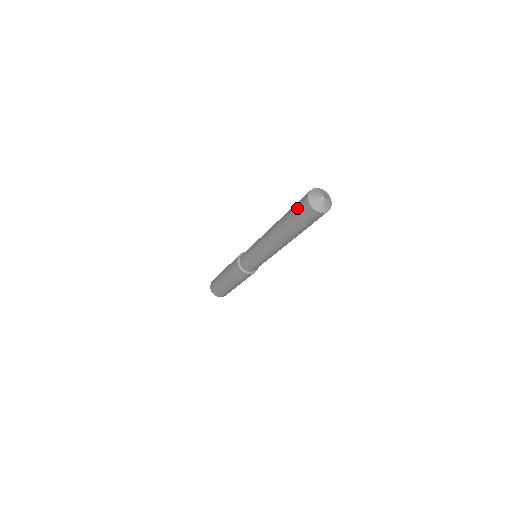
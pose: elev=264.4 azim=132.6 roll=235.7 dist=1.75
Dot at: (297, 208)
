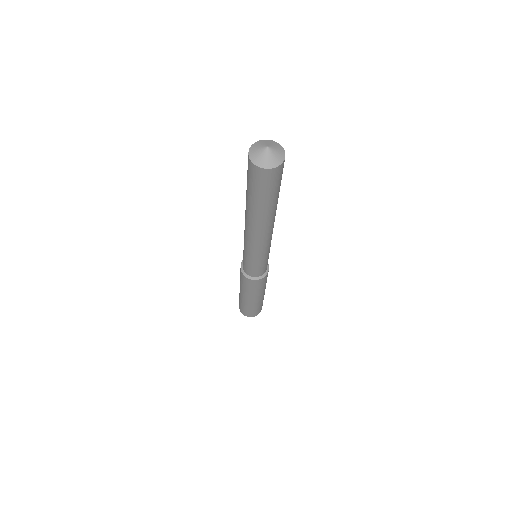
Dot at: (247, 171)
